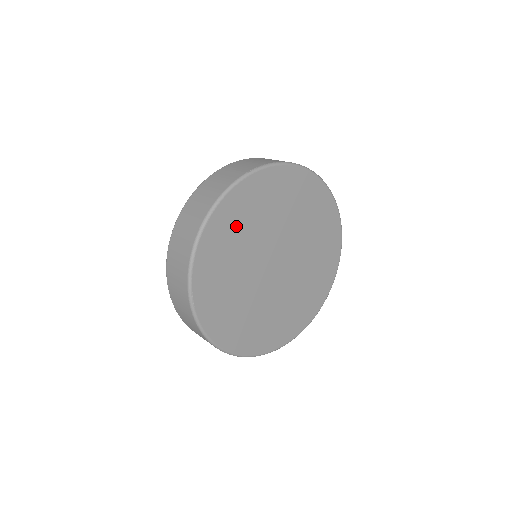
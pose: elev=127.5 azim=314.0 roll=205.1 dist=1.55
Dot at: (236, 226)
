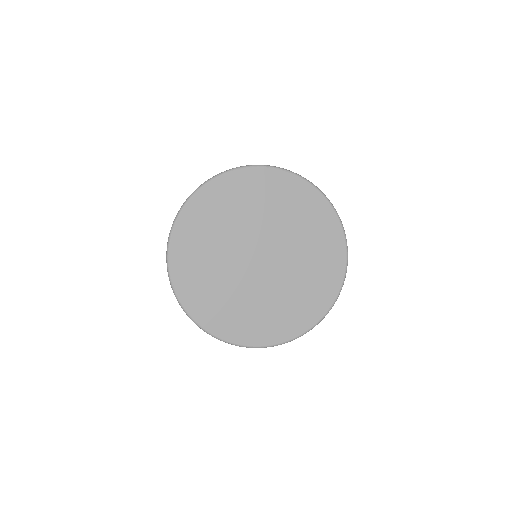
Dot at: (202, 231)
